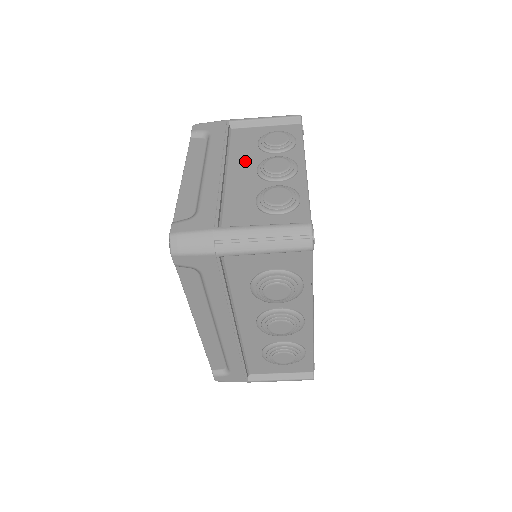
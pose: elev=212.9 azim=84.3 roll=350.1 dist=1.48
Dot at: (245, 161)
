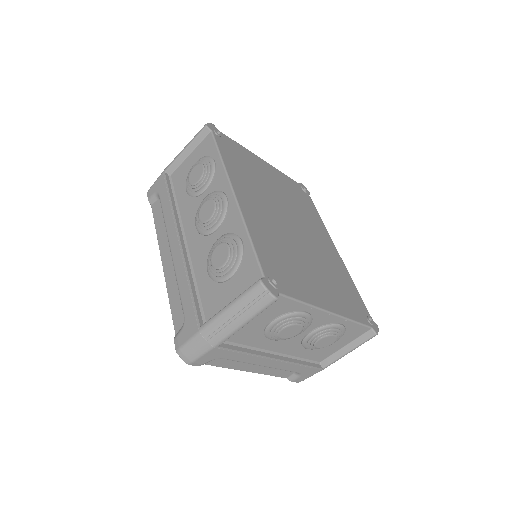
Dot at: occluded
